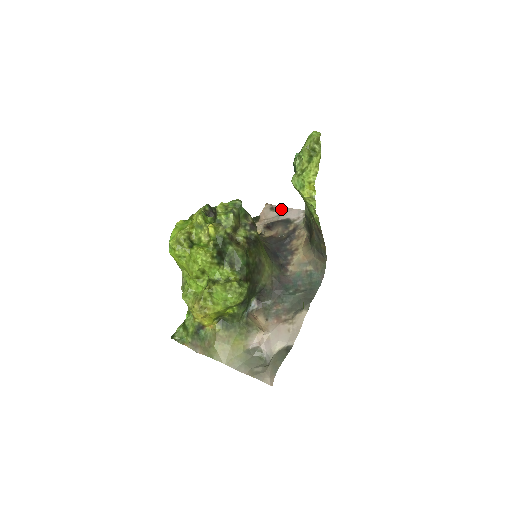
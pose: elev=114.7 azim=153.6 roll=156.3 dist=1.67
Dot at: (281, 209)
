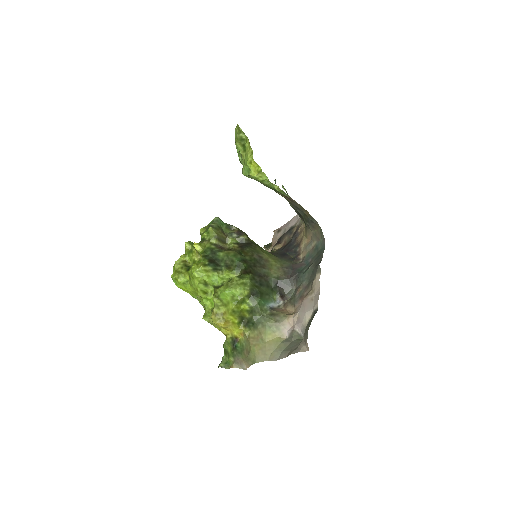
Dot at: (285, 226)
